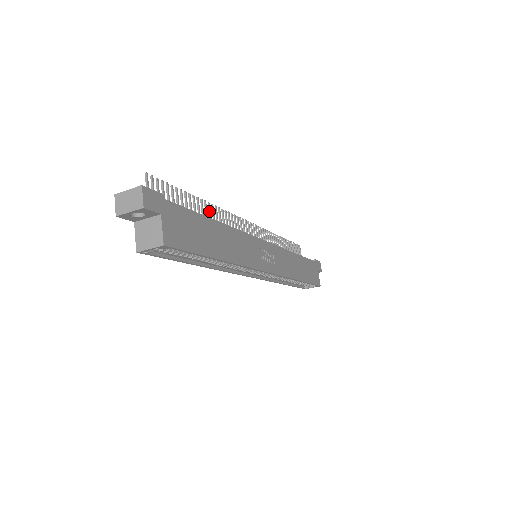
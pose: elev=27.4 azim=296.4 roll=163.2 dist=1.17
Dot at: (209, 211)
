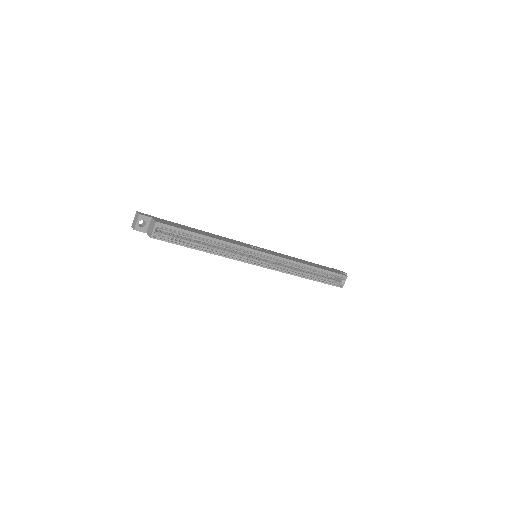
Dot at: occluded
